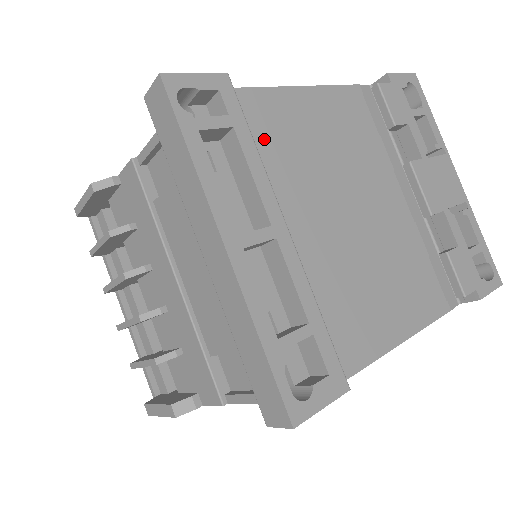
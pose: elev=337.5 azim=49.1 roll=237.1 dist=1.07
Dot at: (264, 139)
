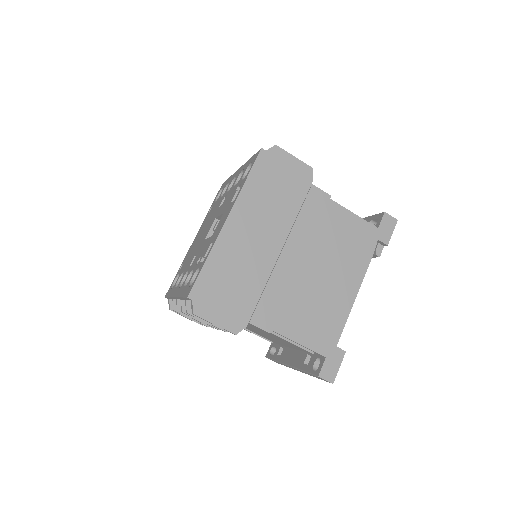
Dot at: occluded
